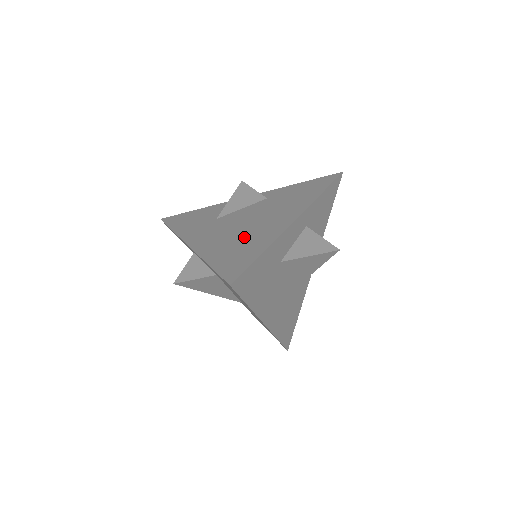
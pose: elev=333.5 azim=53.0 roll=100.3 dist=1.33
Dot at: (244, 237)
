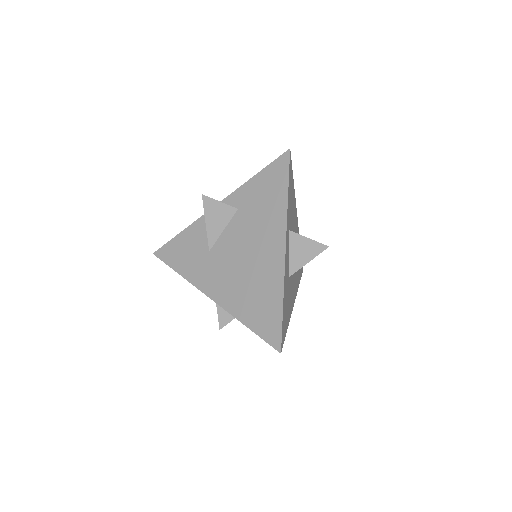
Dot at: (254, 282)
